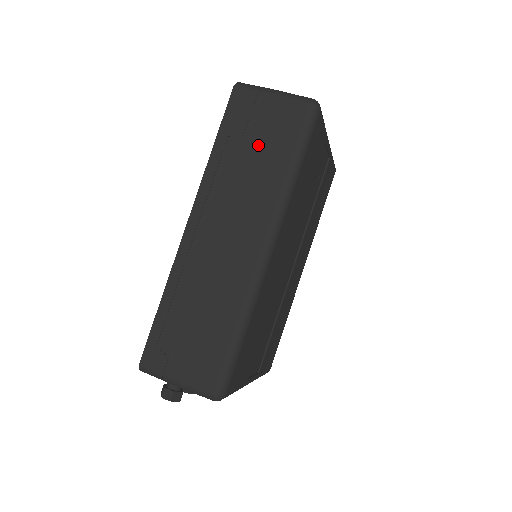
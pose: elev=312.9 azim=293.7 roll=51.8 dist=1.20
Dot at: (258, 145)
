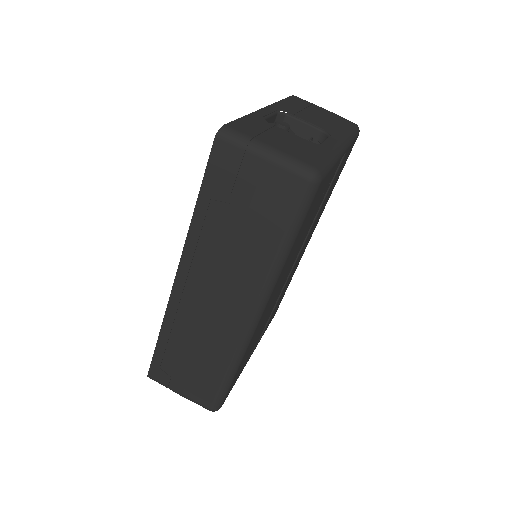
Dot at: (245, 216)
